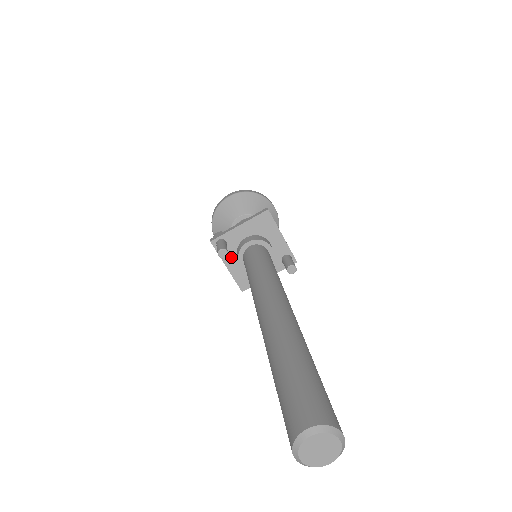
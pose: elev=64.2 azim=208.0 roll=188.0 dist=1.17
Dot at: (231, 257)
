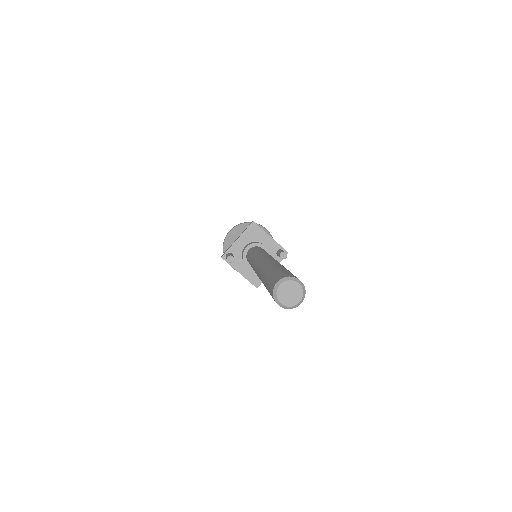
Dot at: (240, 264)
